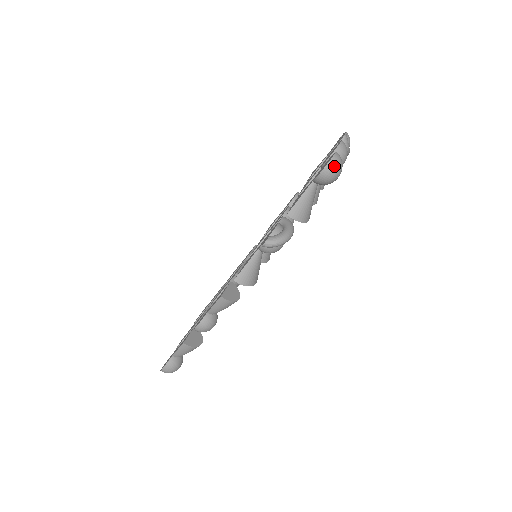
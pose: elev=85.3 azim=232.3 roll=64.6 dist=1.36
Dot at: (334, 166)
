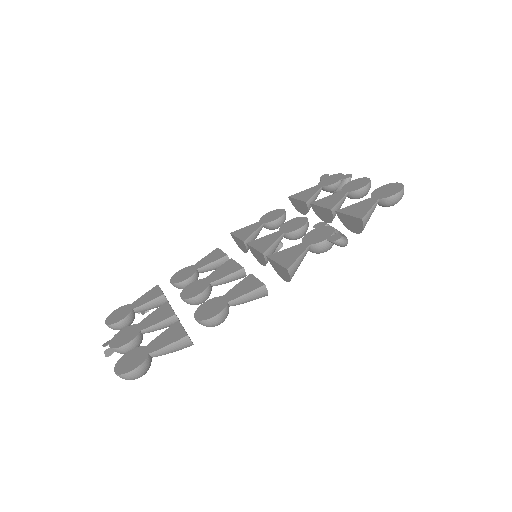
Dot at: occluded
